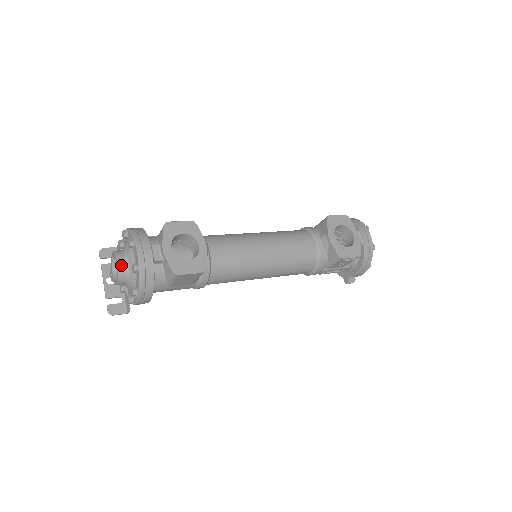
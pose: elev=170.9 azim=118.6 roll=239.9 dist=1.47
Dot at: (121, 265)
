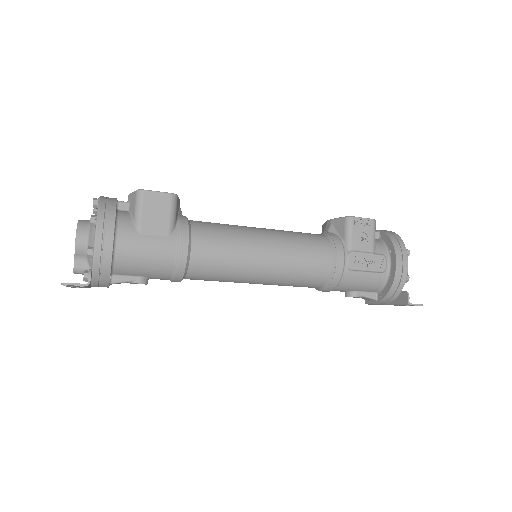
Dot at: (82, 220)
